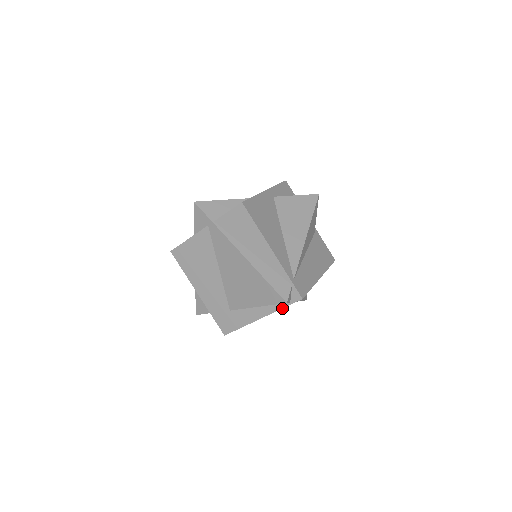
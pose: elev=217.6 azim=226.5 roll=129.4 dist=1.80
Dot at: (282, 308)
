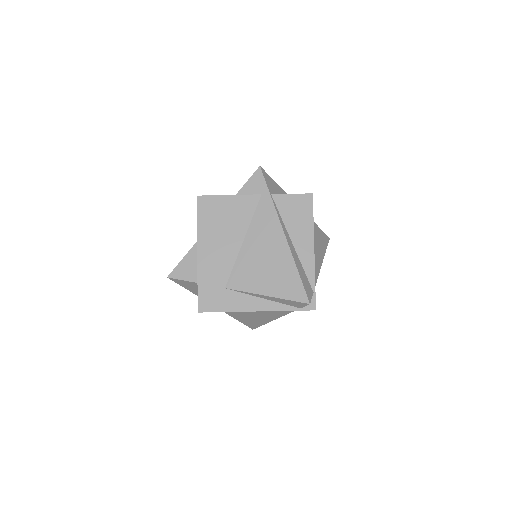
Dot at: (288, 310)
